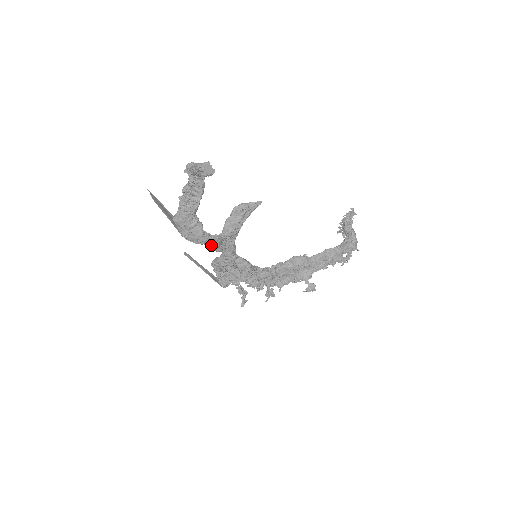
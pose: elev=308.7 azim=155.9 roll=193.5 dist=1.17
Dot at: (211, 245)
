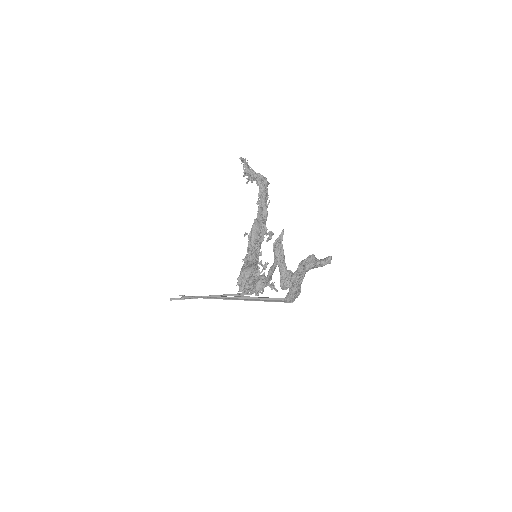
Dot at: occluded
